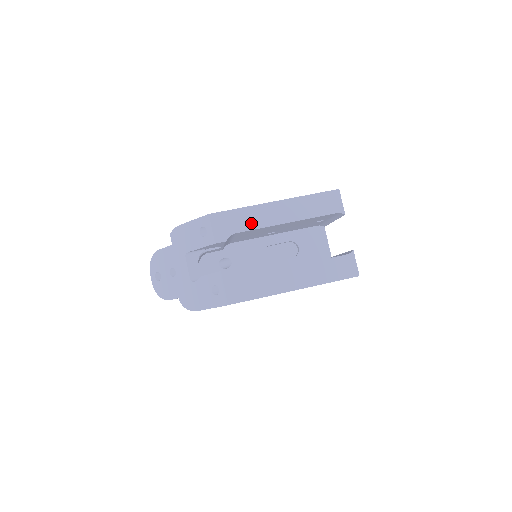
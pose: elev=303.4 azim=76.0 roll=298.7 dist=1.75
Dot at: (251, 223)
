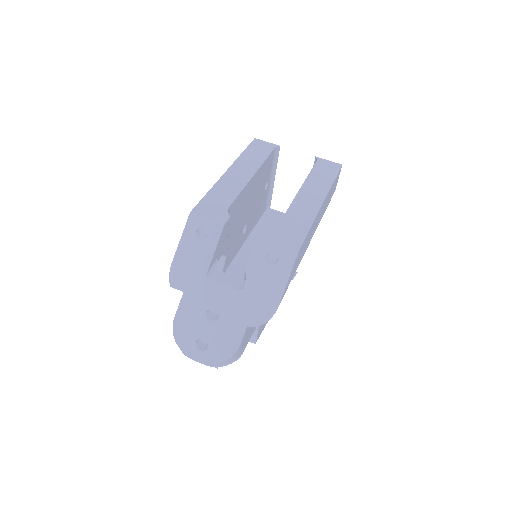
Dot at: (230, 193)
